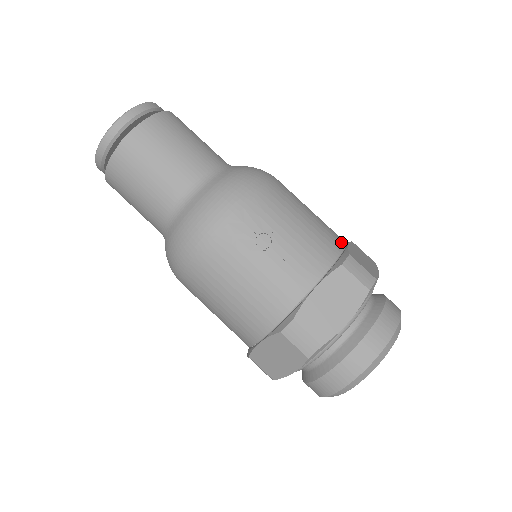
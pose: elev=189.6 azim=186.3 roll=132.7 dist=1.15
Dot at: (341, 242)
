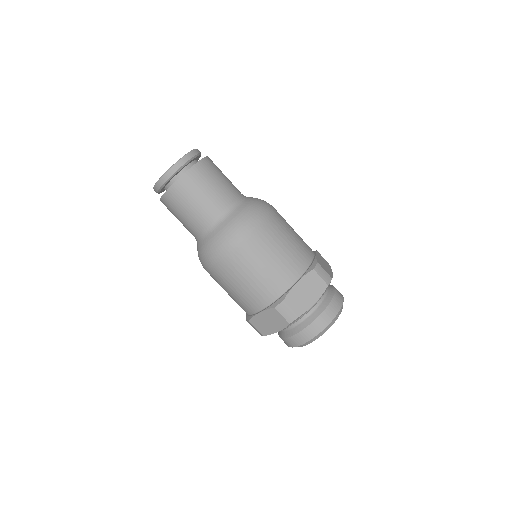
Dot at: occluded
